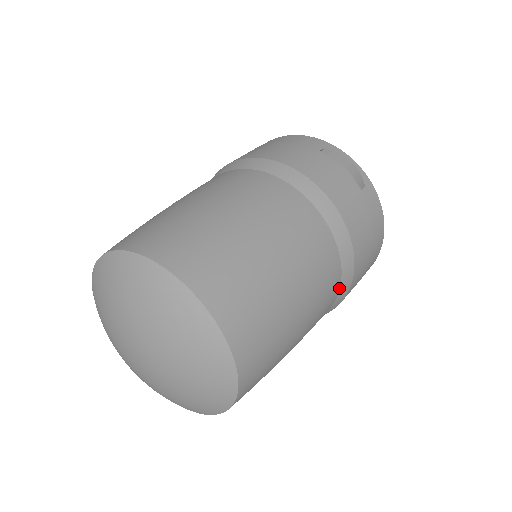
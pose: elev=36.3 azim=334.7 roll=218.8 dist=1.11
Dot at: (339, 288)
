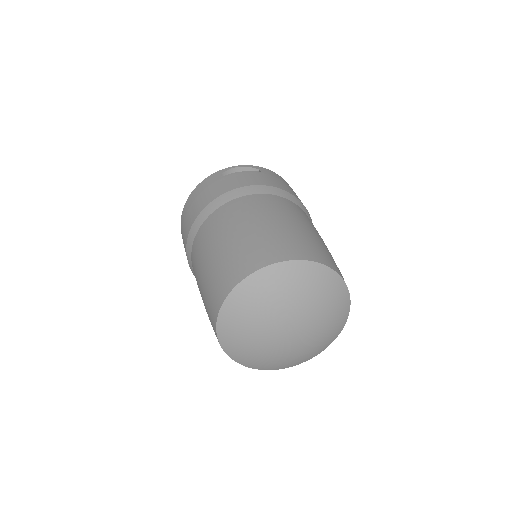
Dot at: occluded
